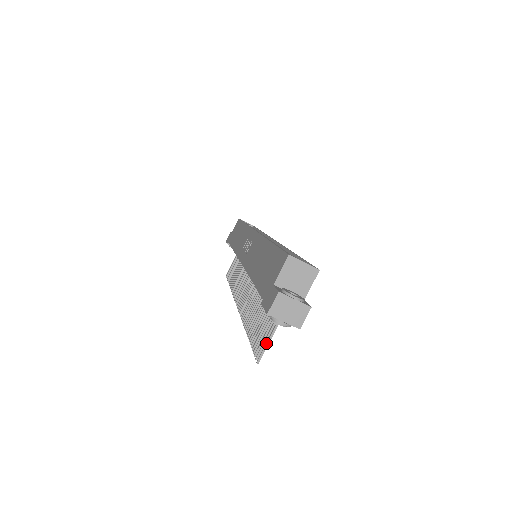
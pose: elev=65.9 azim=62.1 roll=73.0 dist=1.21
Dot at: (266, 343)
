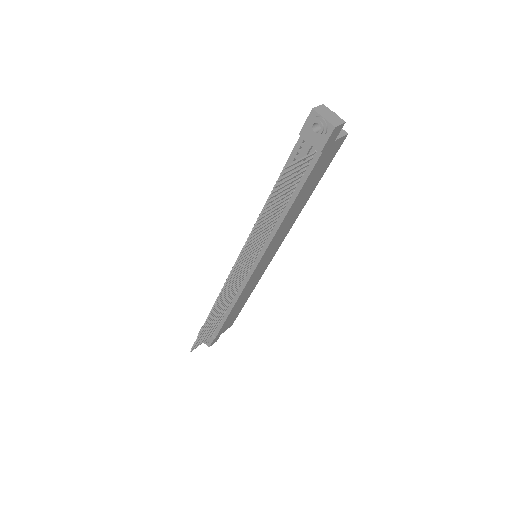
Dot at: (295, 161)
